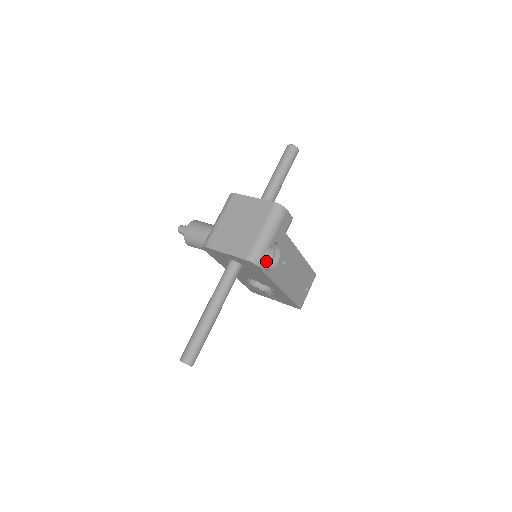
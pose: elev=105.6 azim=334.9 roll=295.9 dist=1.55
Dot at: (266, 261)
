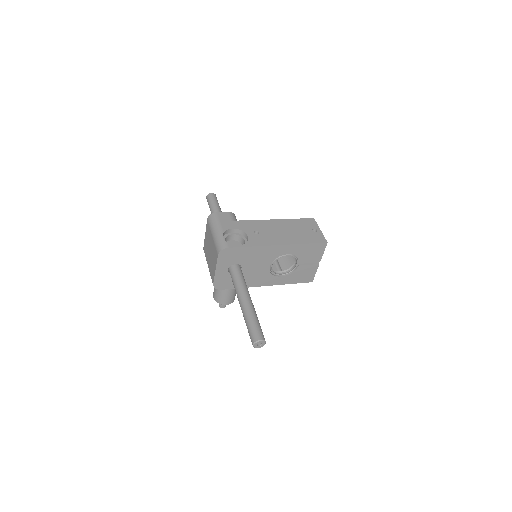
Dot at: occluded
